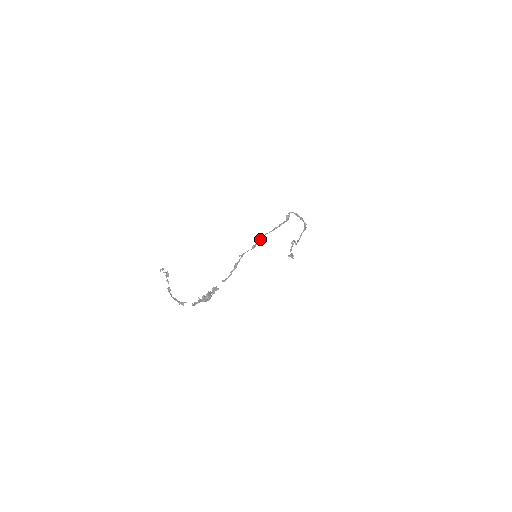
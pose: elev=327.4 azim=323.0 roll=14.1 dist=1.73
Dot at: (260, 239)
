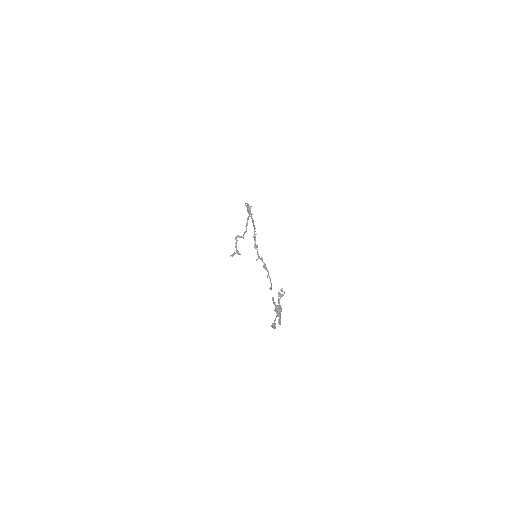
Dot at: (255, 236)
